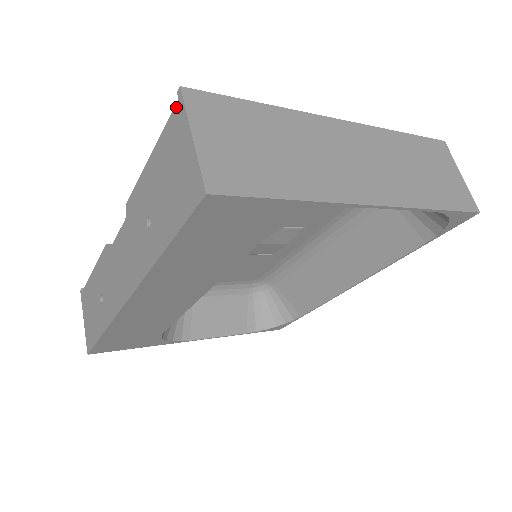
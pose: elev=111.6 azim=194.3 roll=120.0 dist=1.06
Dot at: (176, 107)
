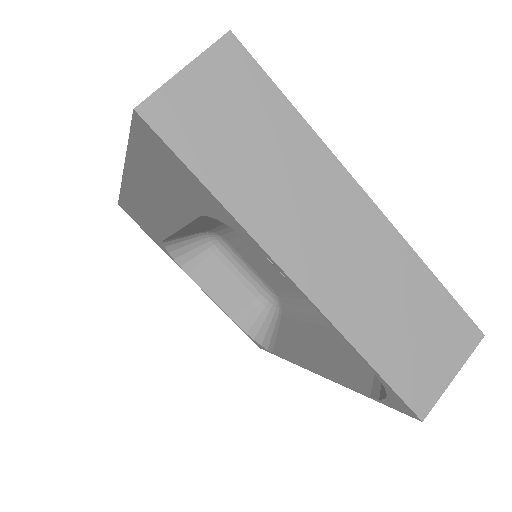
Dot at: occluded
